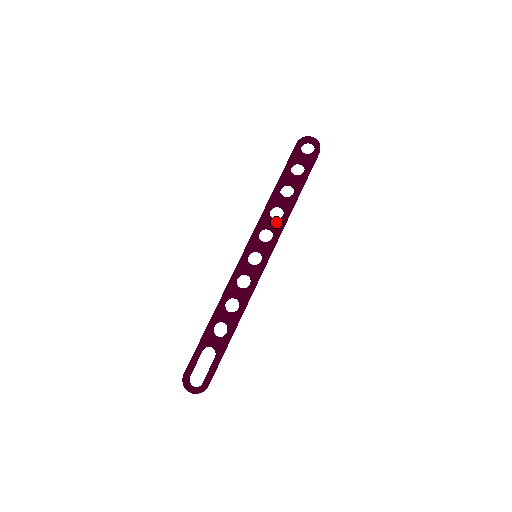
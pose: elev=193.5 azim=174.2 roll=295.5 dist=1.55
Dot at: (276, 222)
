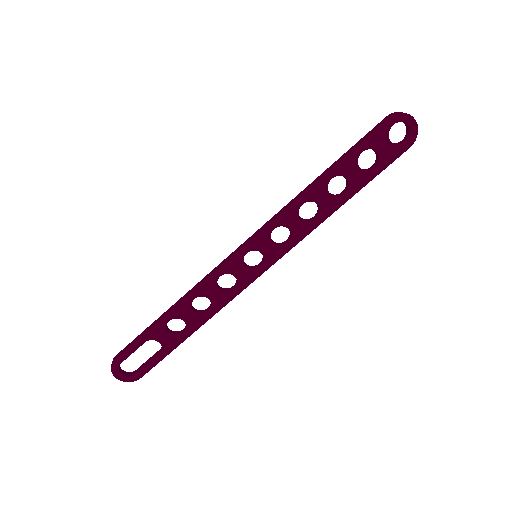
Dot at: (302, 225)
